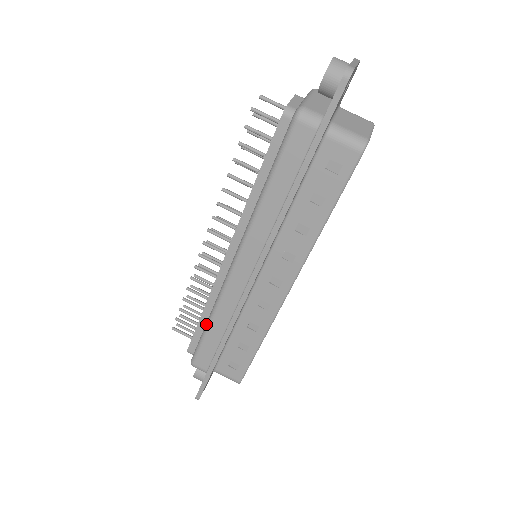
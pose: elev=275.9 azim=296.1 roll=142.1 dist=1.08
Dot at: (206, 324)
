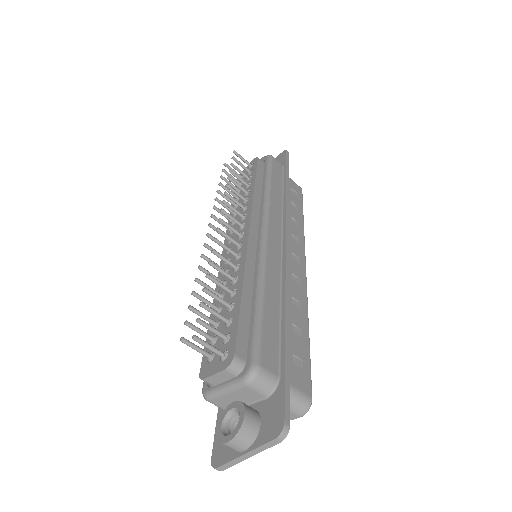
Dot at: occluded
